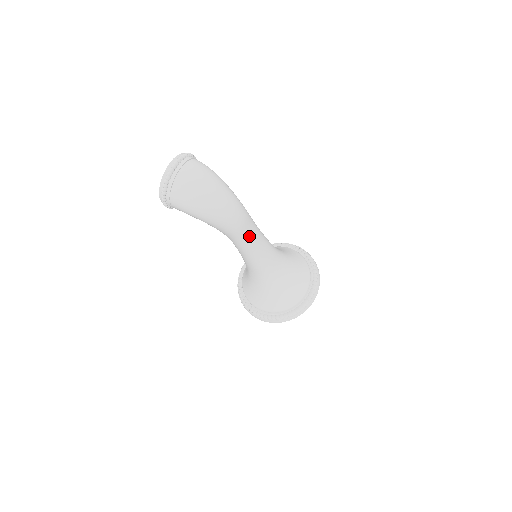
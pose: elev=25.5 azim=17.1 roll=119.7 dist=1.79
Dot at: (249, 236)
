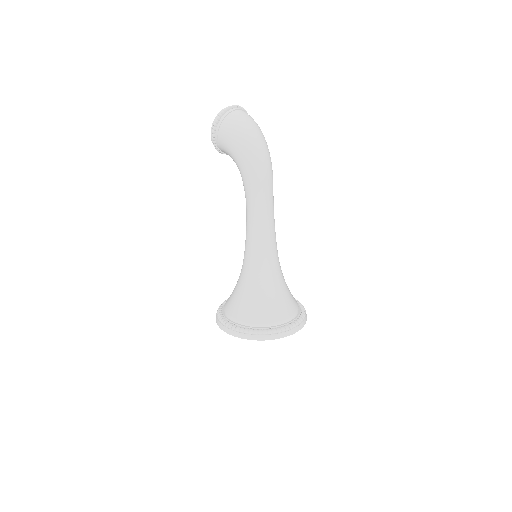
Dot at: (266, 197)
